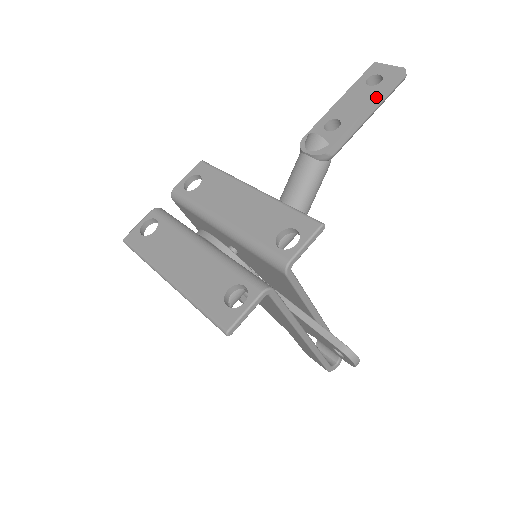
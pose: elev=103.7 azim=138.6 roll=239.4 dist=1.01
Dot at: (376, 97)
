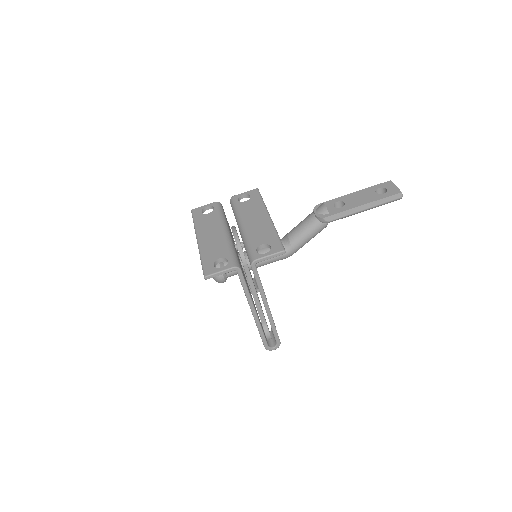
Dot at: (373, 201)
